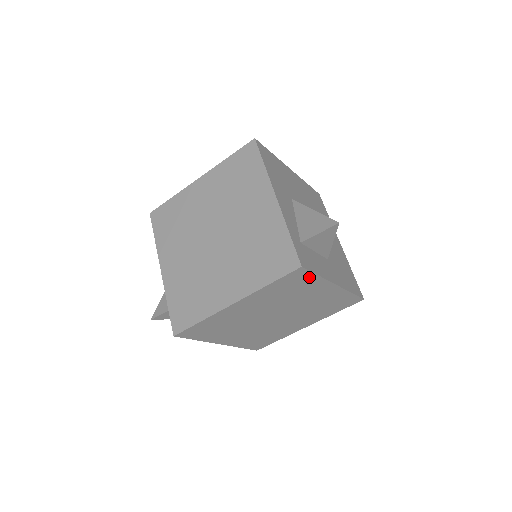
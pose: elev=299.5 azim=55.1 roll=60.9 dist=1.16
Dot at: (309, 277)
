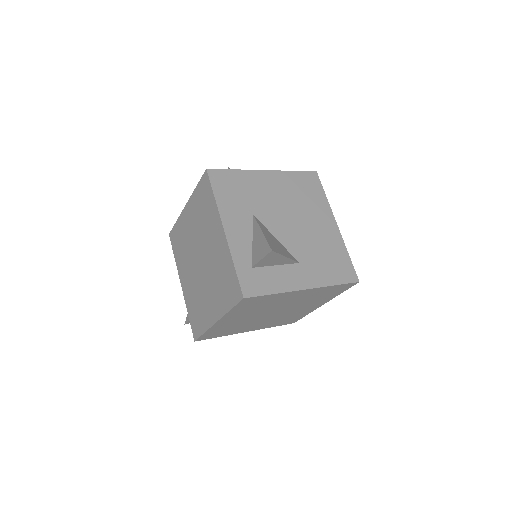
Dot at: (264, 297)
